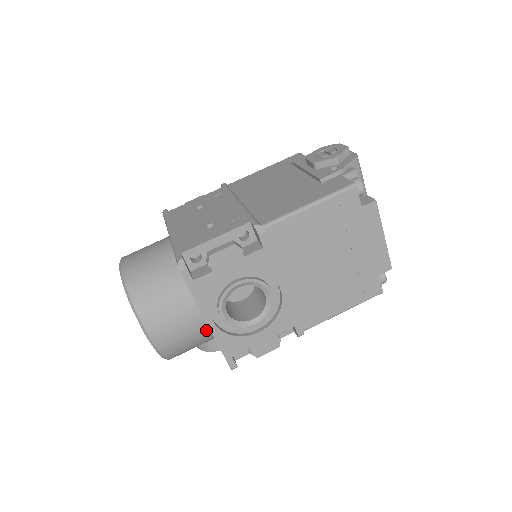
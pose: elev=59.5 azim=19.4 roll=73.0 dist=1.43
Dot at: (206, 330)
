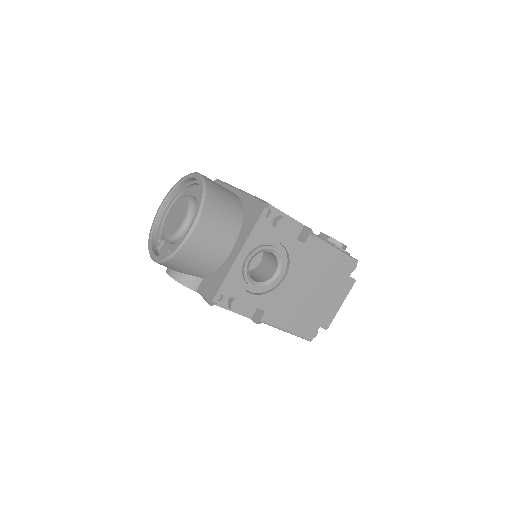
Dot at: (219, 262)
